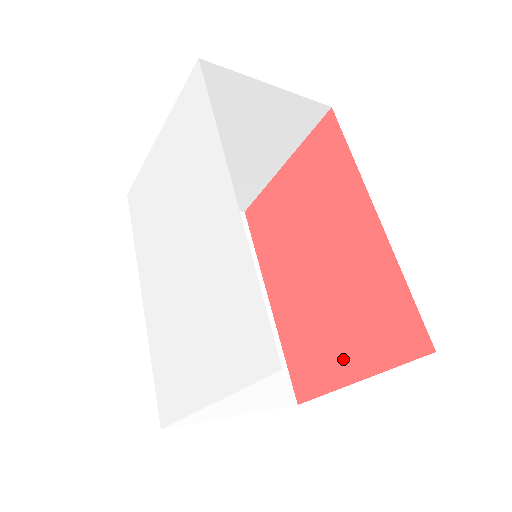
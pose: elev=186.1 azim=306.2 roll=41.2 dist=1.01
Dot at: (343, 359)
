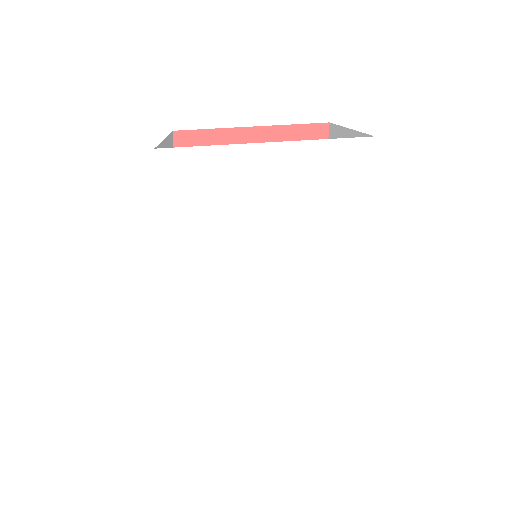
Dot at: occluded
